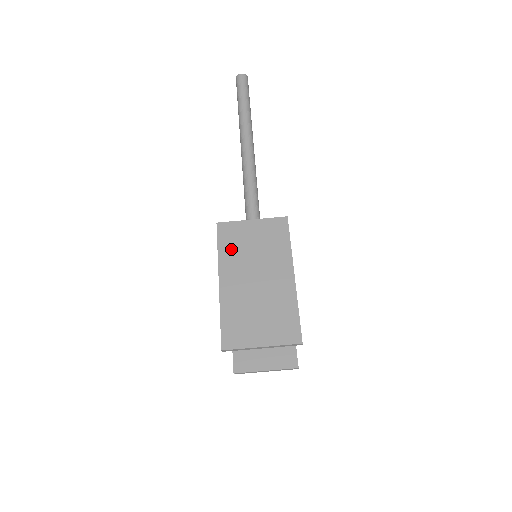
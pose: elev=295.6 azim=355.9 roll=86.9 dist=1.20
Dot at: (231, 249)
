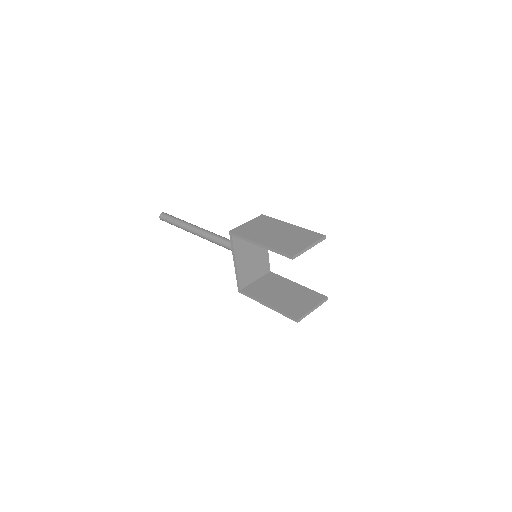
Dot at: (249, 233)
